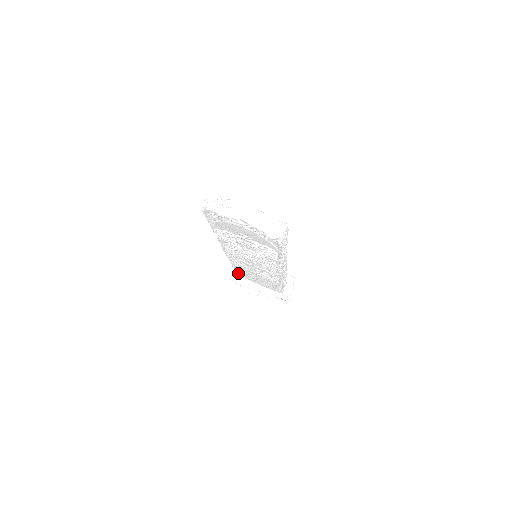
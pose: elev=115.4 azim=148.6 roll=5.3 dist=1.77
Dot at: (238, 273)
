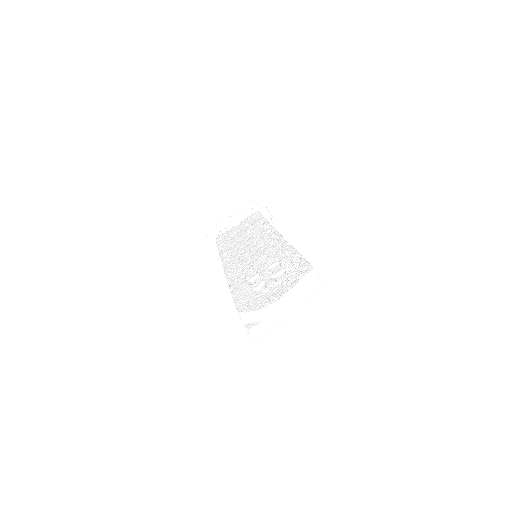
Dot at: occluded
